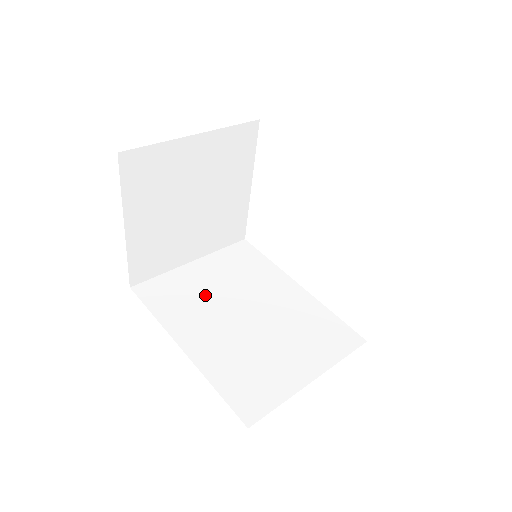
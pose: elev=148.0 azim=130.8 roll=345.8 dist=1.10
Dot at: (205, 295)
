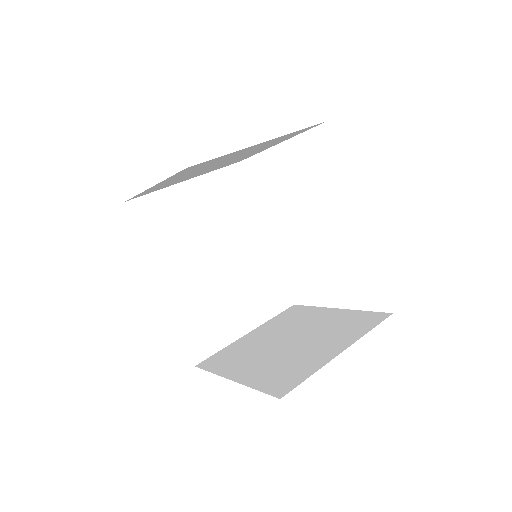
Dot at: (191, 229)
